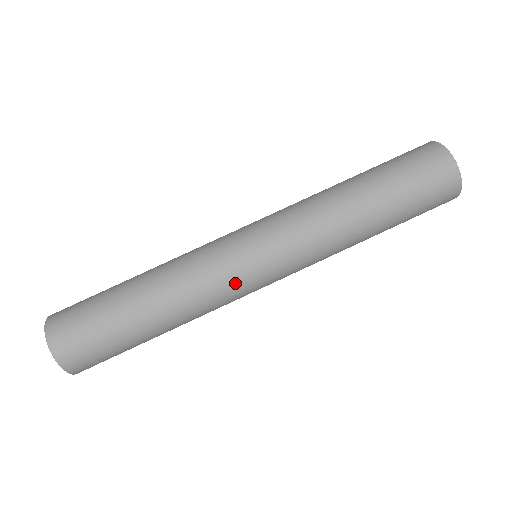
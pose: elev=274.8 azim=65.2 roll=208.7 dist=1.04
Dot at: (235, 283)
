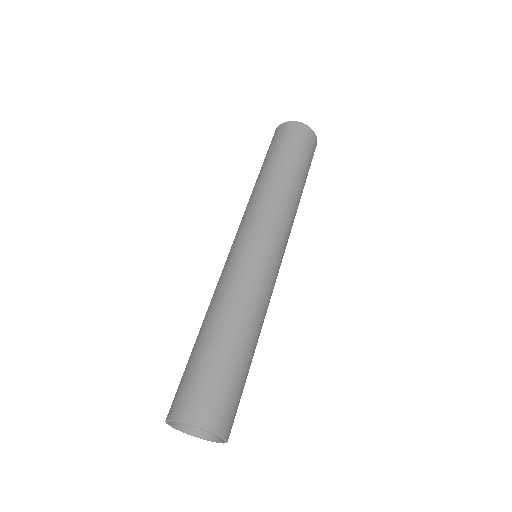
Dot at: (253, 264)
